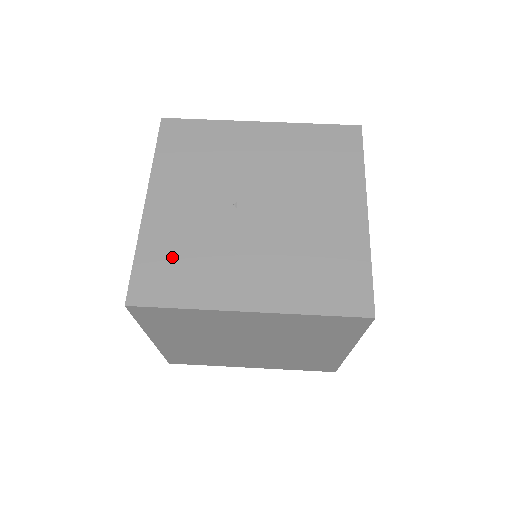
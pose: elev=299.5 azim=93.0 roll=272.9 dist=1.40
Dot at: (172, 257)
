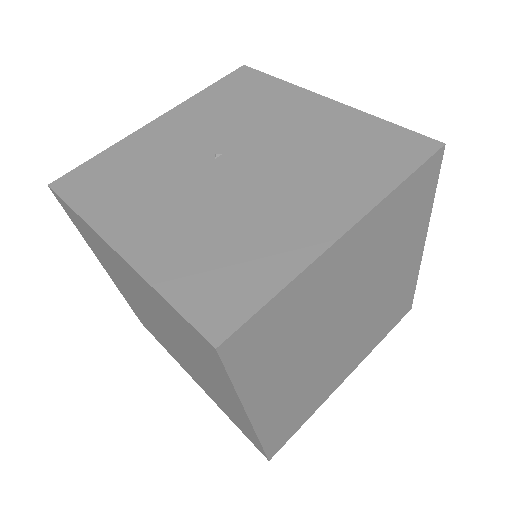
Dot at: (120, 169)
